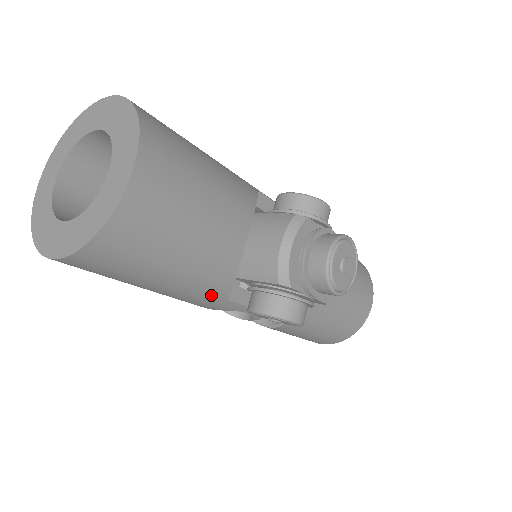
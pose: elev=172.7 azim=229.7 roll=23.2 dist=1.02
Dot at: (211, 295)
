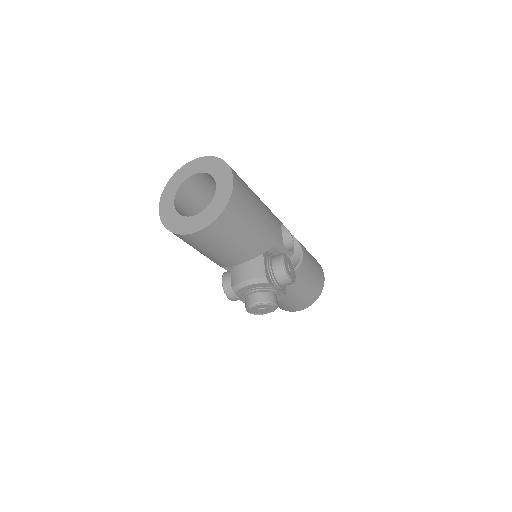
Dot at: occluded
